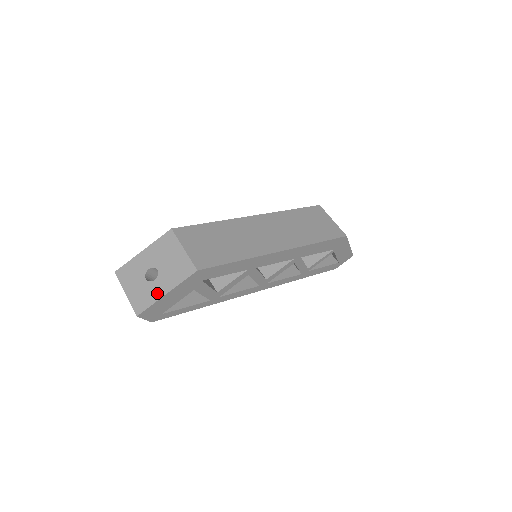
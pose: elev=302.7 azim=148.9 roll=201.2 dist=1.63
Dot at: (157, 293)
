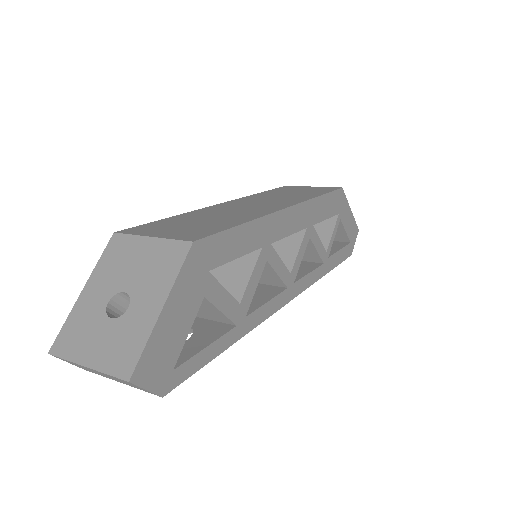
Dot at: (145, 320)
